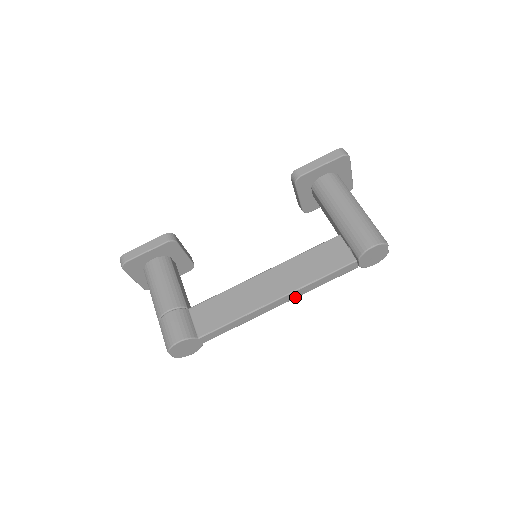
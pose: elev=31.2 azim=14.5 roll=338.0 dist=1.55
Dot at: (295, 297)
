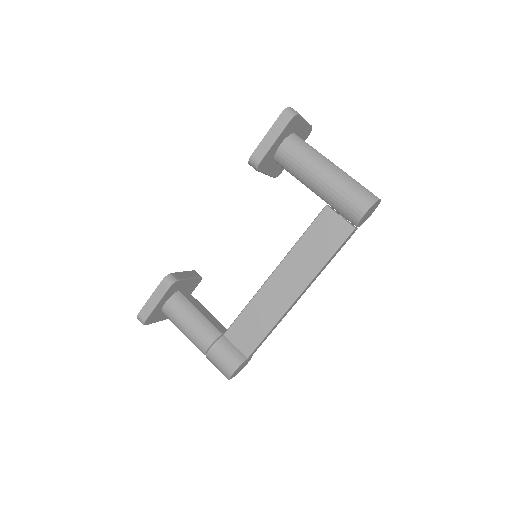
Dot at: occluded
